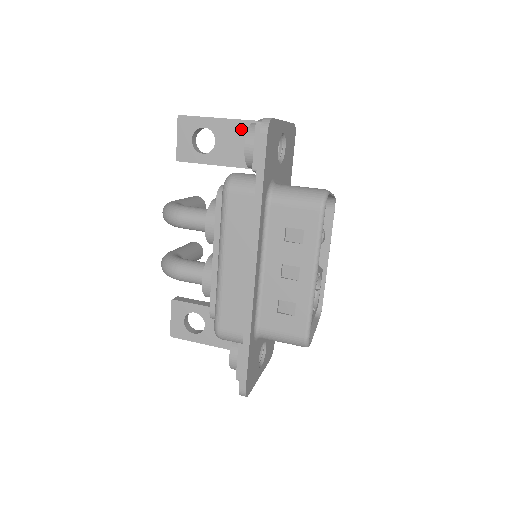
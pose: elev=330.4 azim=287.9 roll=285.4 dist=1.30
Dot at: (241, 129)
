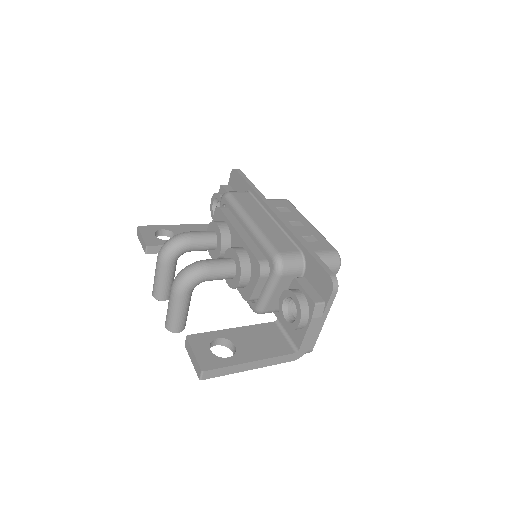
Dot at: (191, 228)
